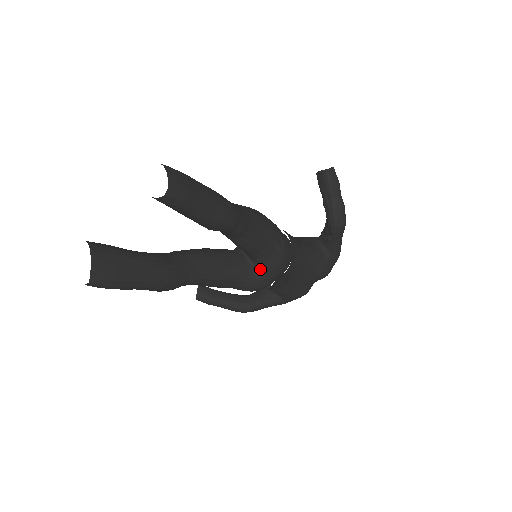
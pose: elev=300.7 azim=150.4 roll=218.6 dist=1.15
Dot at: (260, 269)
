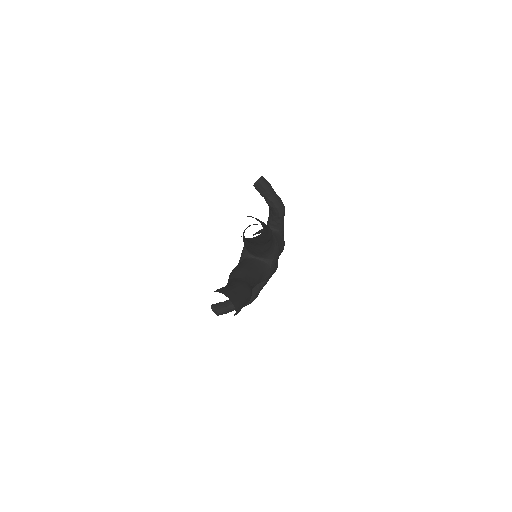
Dot at: (269, 260)
